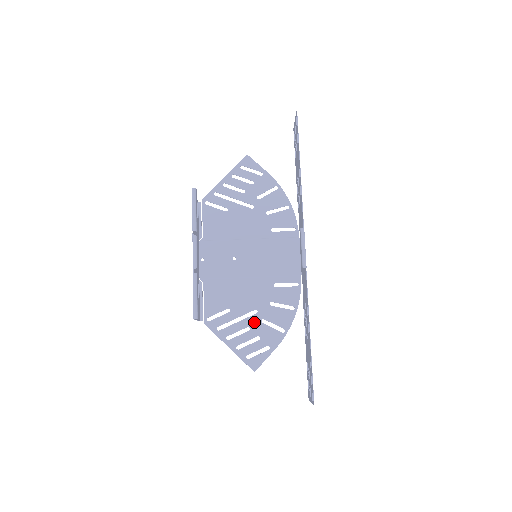
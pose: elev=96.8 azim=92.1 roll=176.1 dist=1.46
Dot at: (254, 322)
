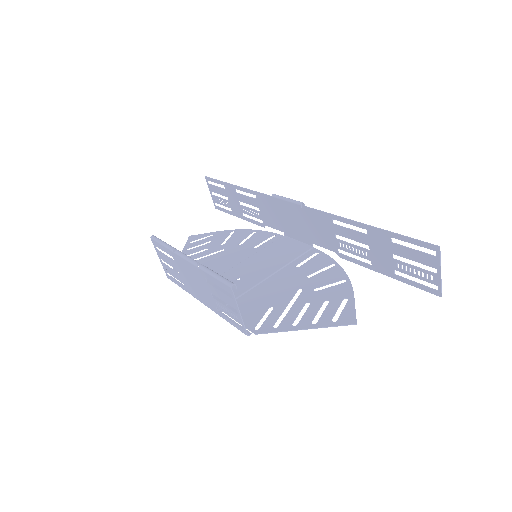
Dot at: (307, 296)
